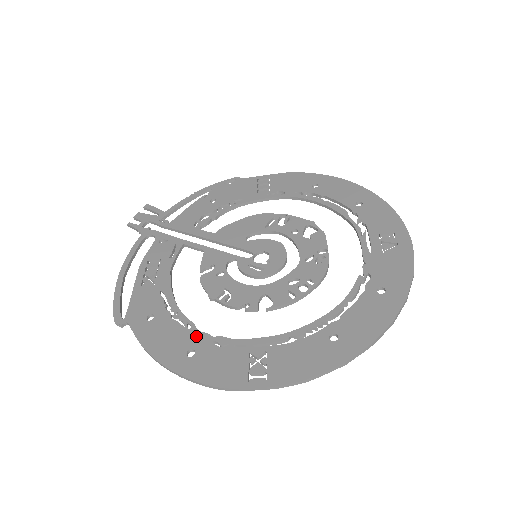
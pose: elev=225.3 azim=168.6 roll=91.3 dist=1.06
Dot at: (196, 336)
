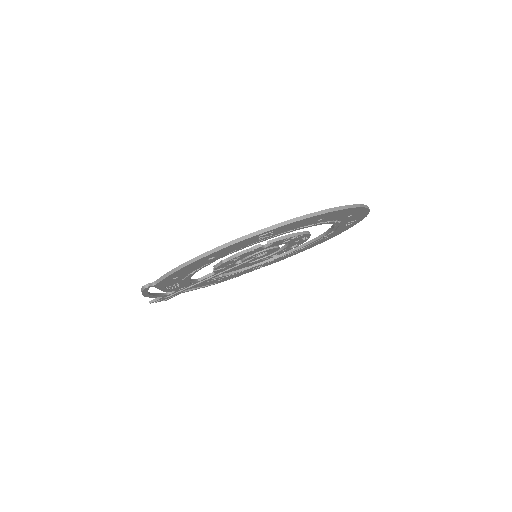
Dot at: occluded
